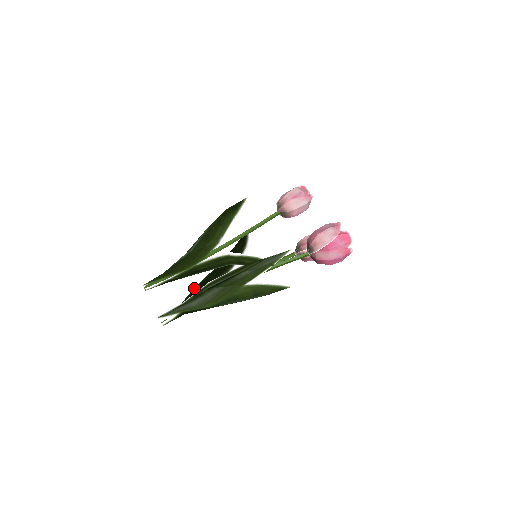
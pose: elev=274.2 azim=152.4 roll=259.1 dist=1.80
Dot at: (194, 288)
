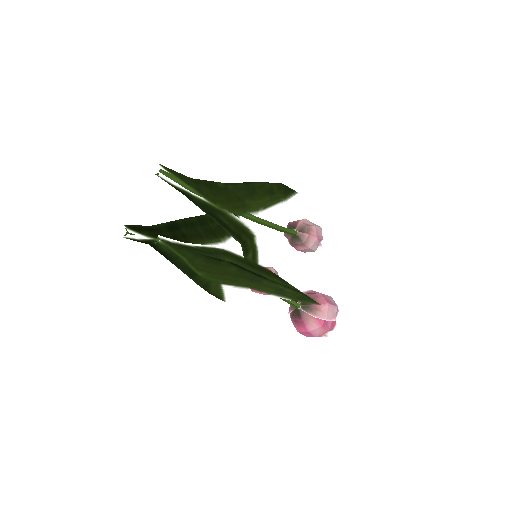
Dot at: occluded
